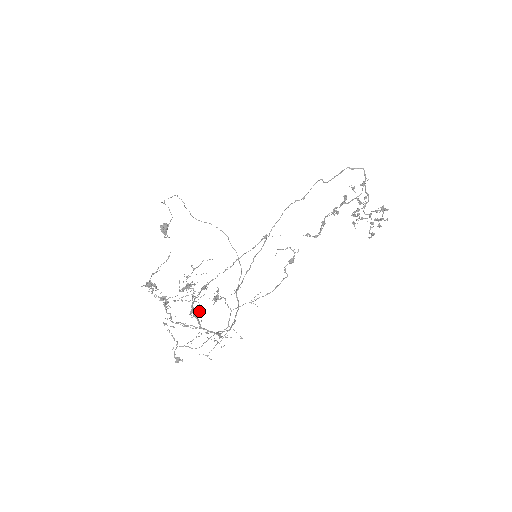
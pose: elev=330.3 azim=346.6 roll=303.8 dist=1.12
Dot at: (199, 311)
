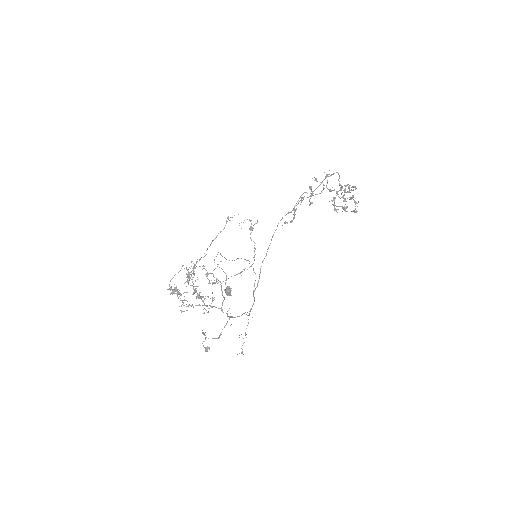
Dot at: occluded
